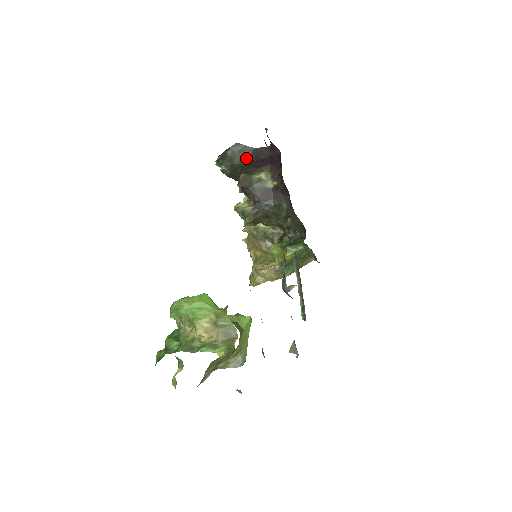
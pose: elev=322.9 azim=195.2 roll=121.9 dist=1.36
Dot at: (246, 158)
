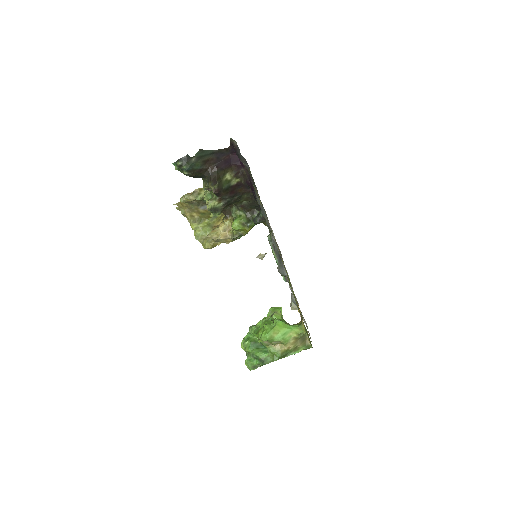
Dot at: (209, 161)
